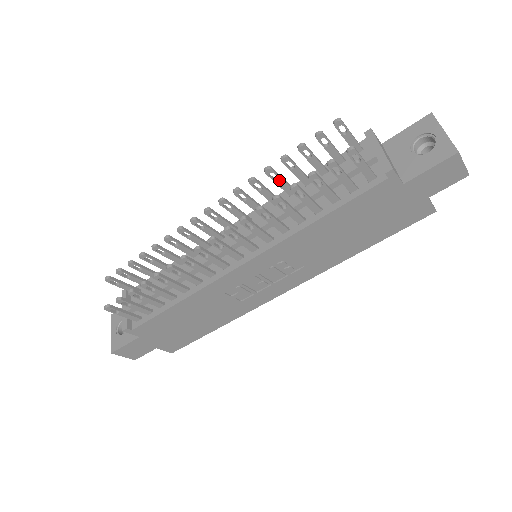
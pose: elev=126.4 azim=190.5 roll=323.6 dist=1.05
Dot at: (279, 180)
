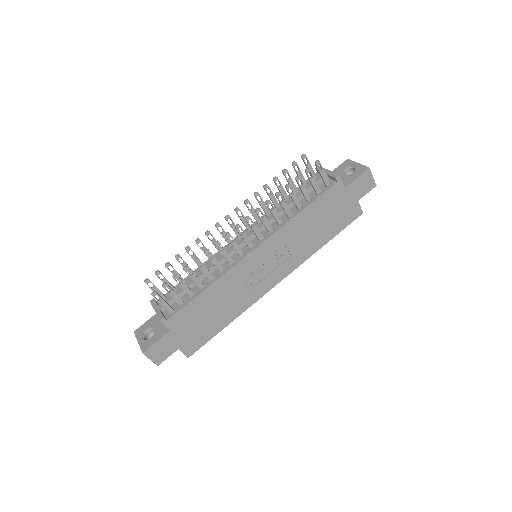
Dot at: (271, 195)
